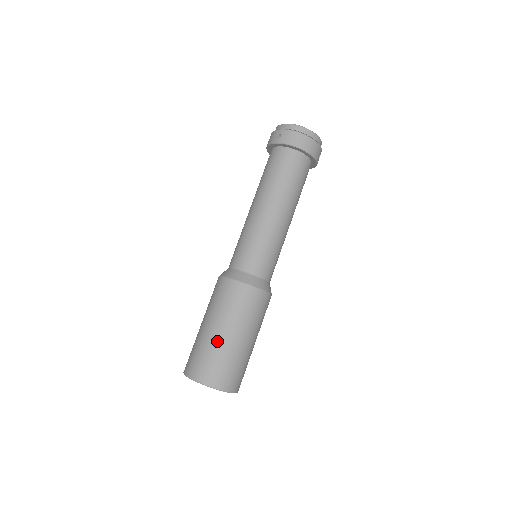
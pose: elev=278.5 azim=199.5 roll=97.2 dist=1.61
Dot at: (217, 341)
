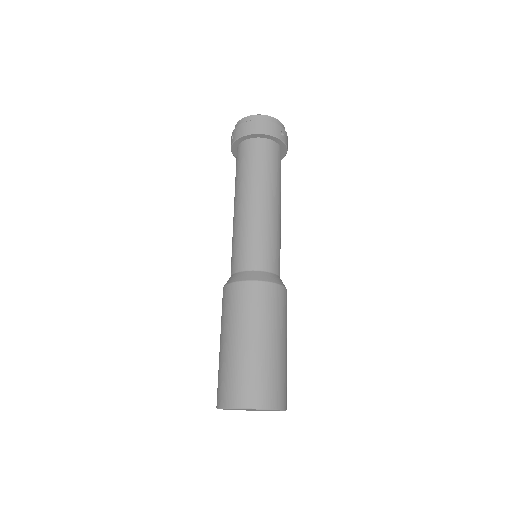
Dot at: (229, 354)
